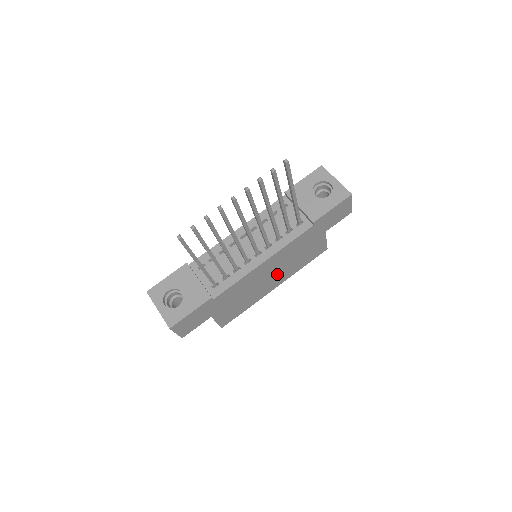
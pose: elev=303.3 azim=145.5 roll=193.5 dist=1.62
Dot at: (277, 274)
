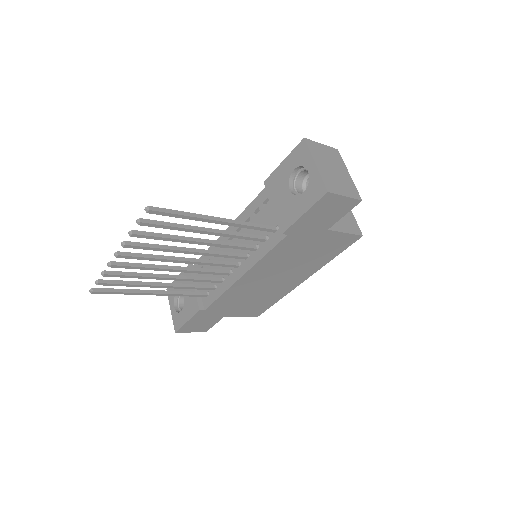
Dot at: (287, 274)
